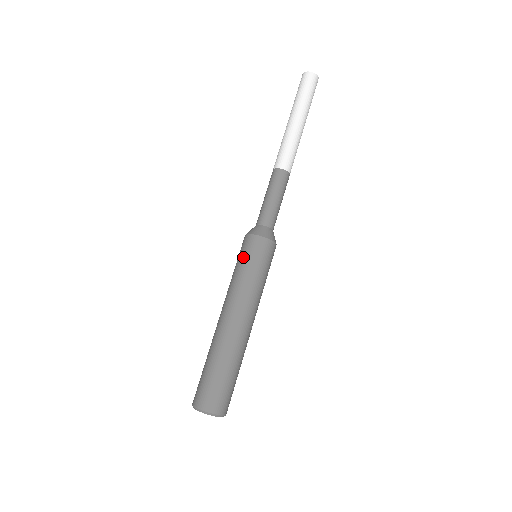
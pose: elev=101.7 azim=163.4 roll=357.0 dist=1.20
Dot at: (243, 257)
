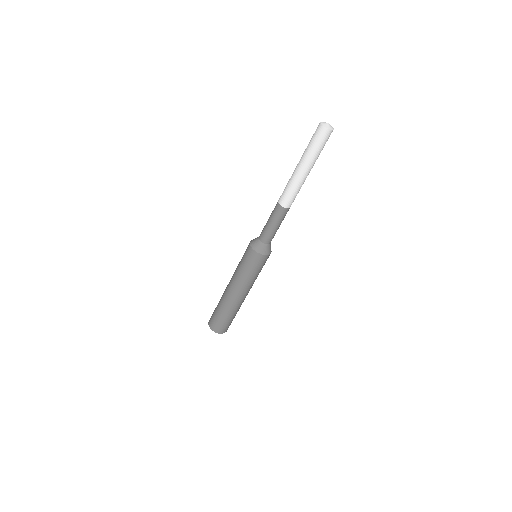
Dot at: (248, 263)
